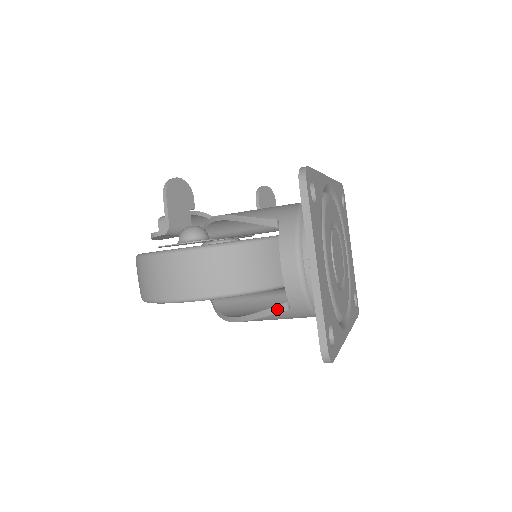
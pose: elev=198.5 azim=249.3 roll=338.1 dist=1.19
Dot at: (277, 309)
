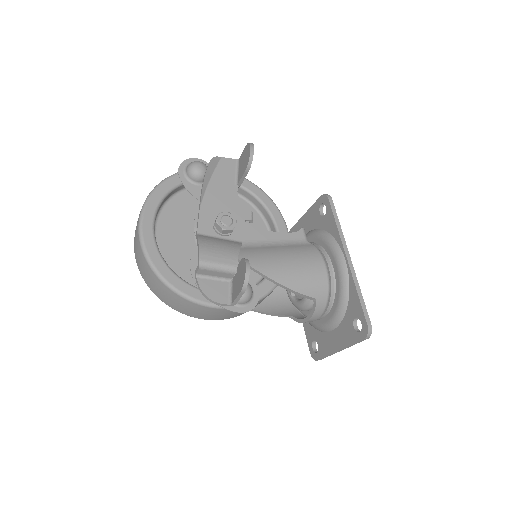
Dot at: (281, 316)
